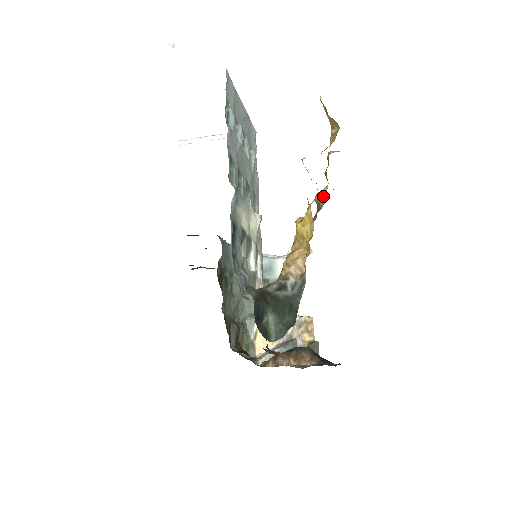
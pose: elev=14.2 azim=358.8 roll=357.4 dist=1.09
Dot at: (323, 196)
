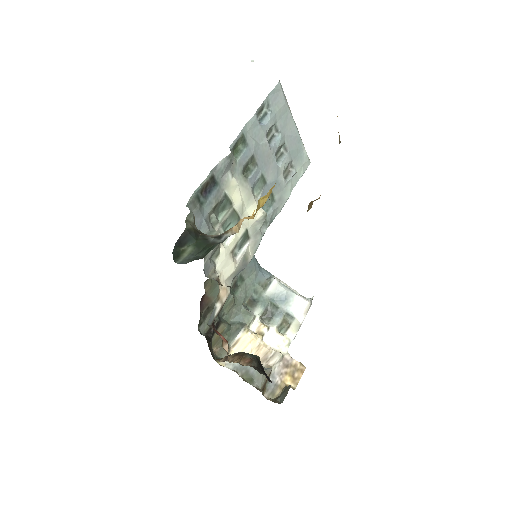
Dot at: occluded
